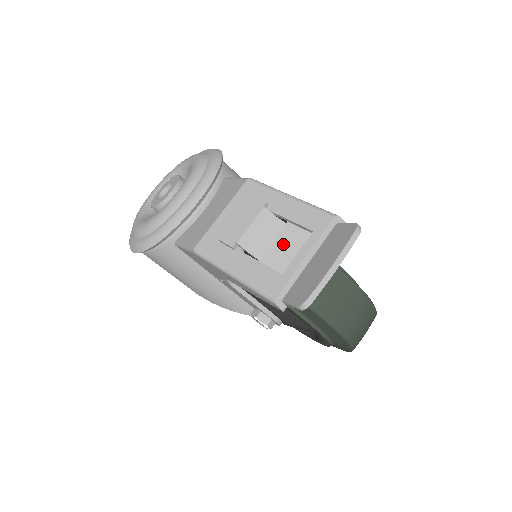
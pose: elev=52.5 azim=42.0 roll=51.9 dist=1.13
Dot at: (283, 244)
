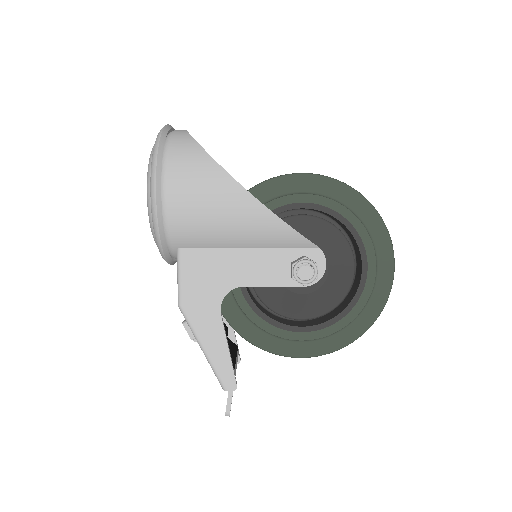
Dot at: occluded
